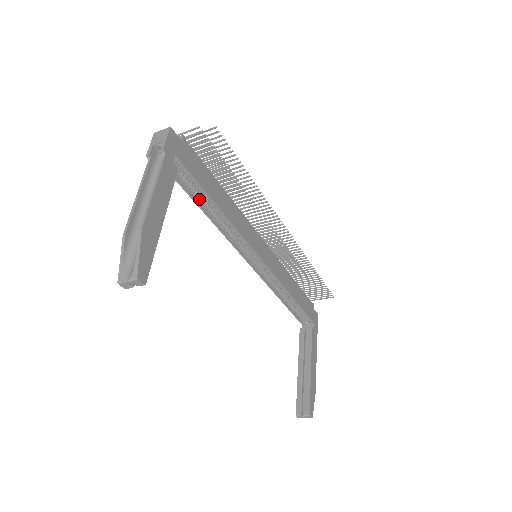
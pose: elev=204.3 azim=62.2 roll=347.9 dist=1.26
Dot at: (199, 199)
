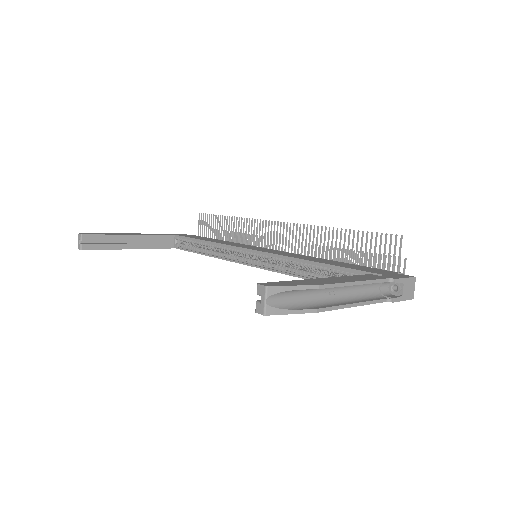
Dot at: (201, 251)
